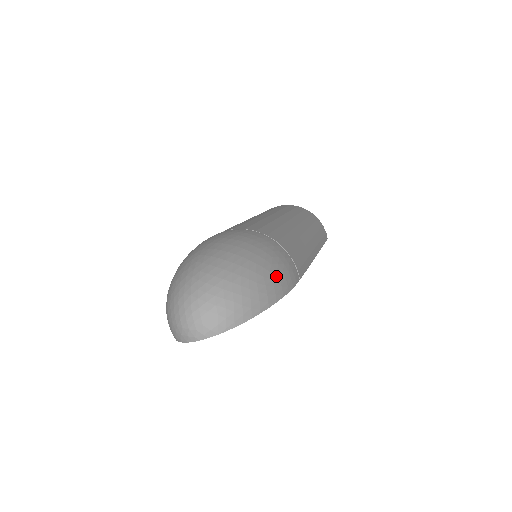
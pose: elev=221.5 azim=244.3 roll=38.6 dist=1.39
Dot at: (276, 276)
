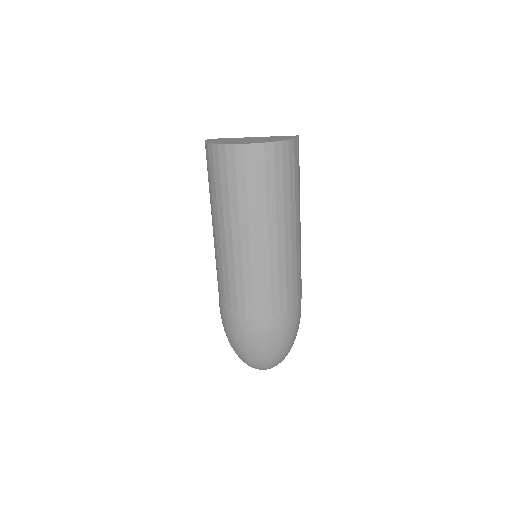
Dot at: occluded
